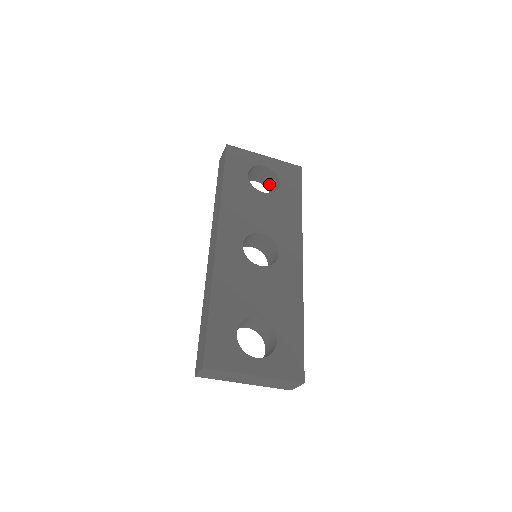
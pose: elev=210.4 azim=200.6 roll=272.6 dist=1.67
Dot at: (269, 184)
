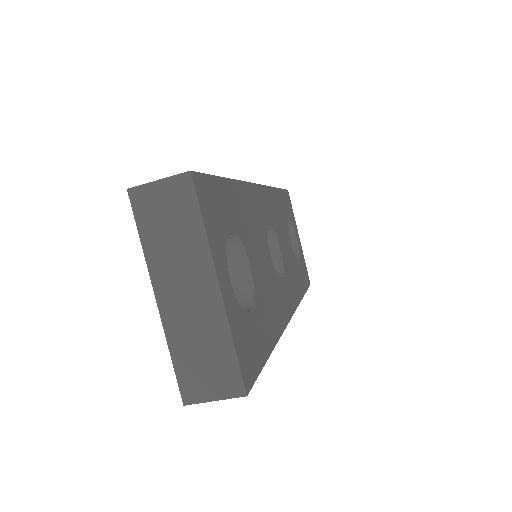
Dot at: occluded
